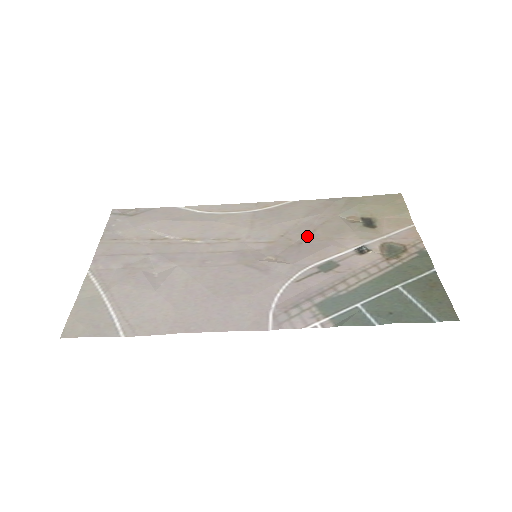
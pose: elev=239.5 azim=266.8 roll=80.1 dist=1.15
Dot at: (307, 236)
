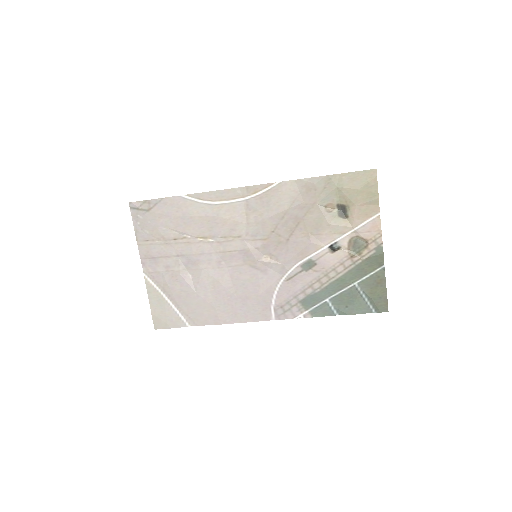
Dot at: (292, 231)
